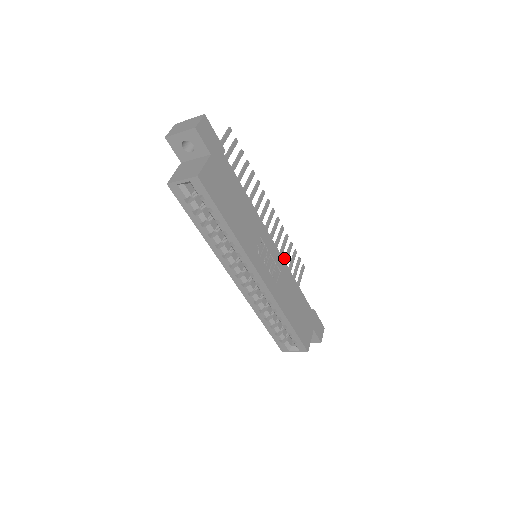
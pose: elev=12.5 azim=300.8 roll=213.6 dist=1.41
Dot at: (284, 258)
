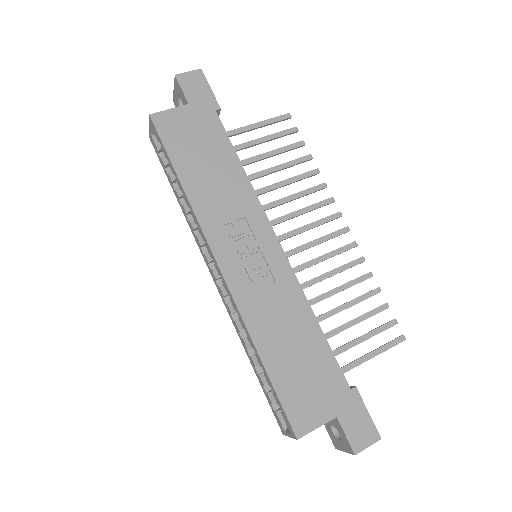
Dot at: occluded
